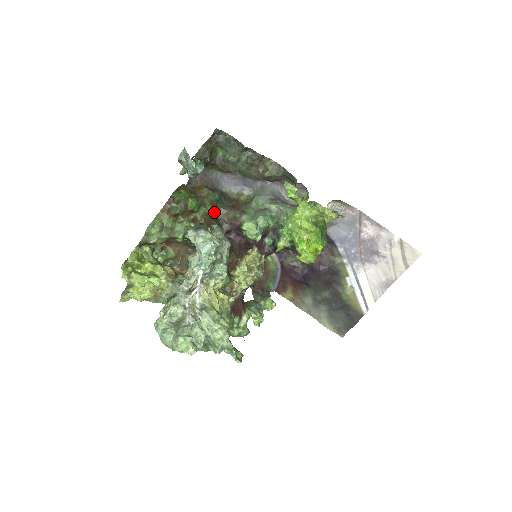
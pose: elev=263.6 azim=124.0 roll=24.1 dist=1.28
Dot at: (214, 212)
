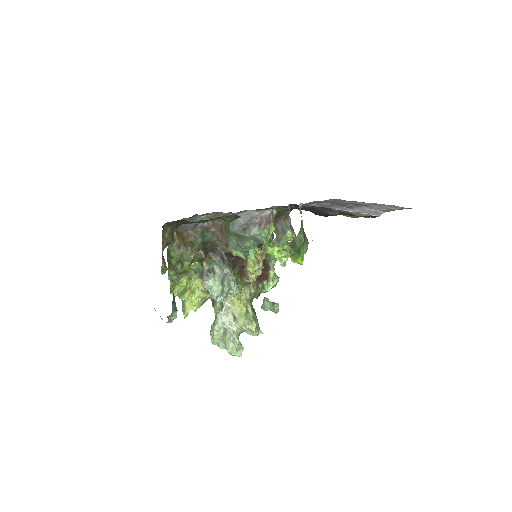
Dot at: (205, 248)
